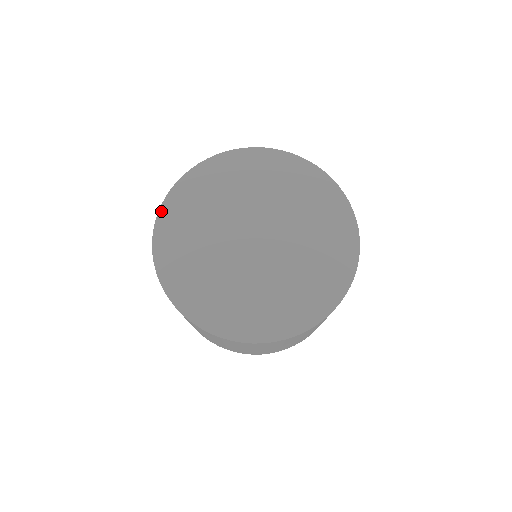
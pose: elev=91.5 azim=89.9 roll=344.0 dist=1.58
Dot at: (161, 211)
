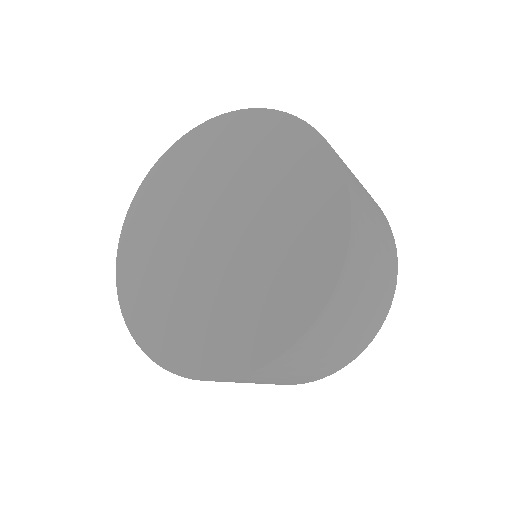
Dot at: (118, 286)
